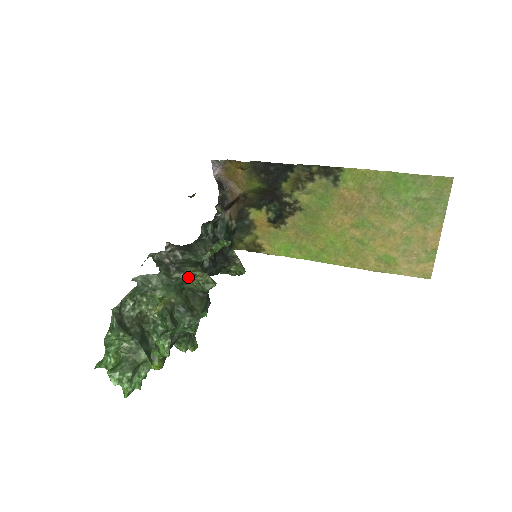
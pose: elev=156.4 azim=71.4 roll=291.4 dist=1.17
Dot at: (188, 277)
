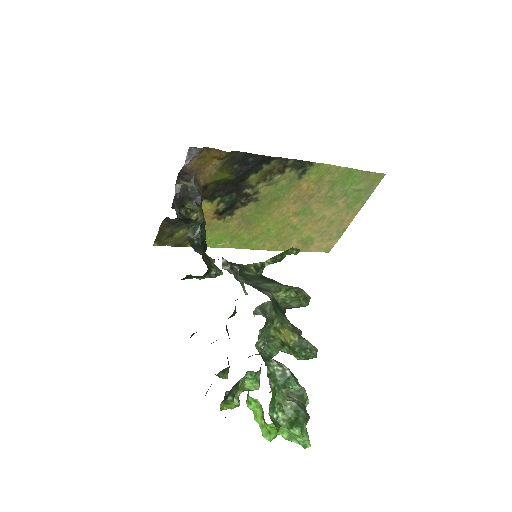
Dot at: (283, 296)
